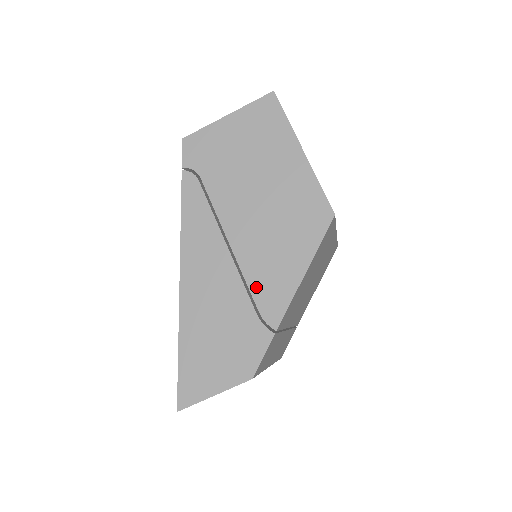
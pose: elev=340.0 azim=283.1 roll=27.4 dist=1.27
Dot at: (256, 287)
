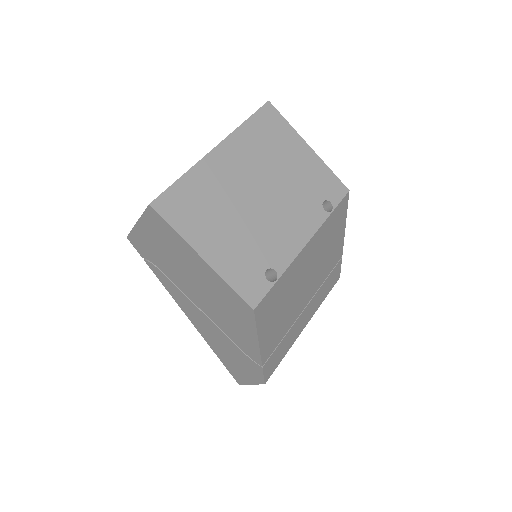
Dot at: (235, 341)
